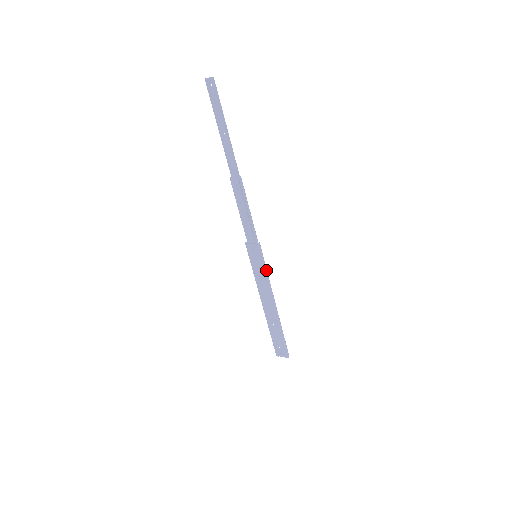
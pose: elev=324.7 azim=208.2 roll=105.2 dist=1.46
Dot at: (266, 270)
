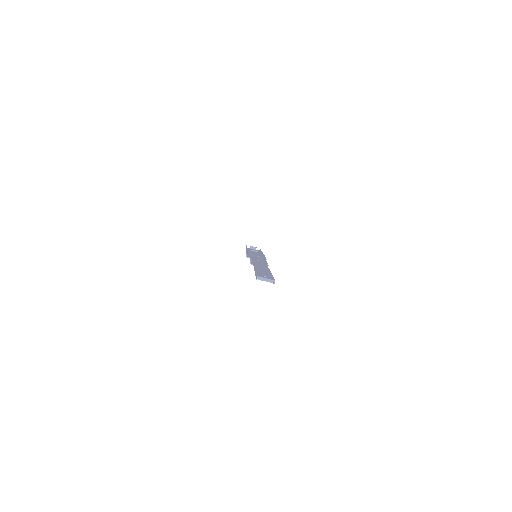
Dot at: (264, 257)
